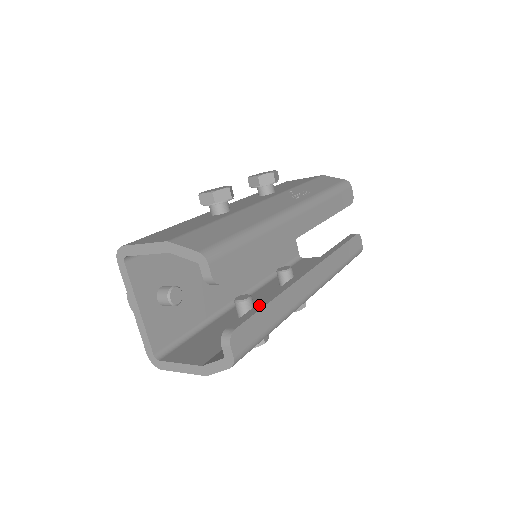
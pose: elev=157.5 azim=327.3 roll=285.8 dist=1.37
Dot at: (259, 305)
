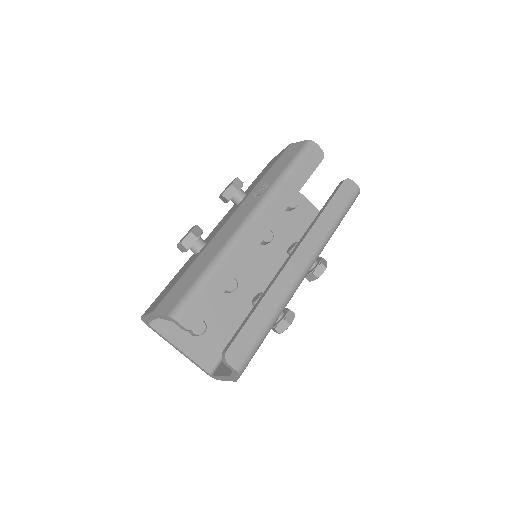
Dot at: (248, 316)
